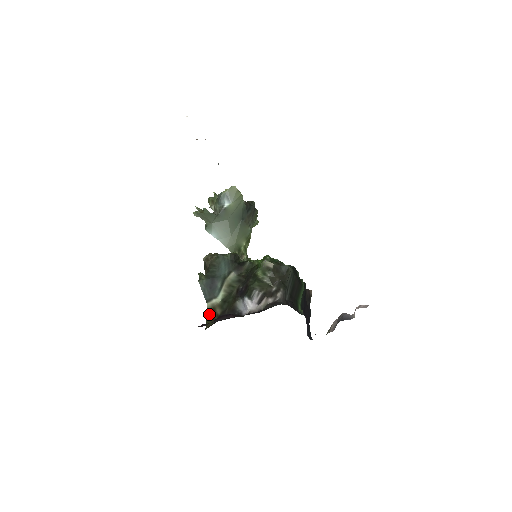
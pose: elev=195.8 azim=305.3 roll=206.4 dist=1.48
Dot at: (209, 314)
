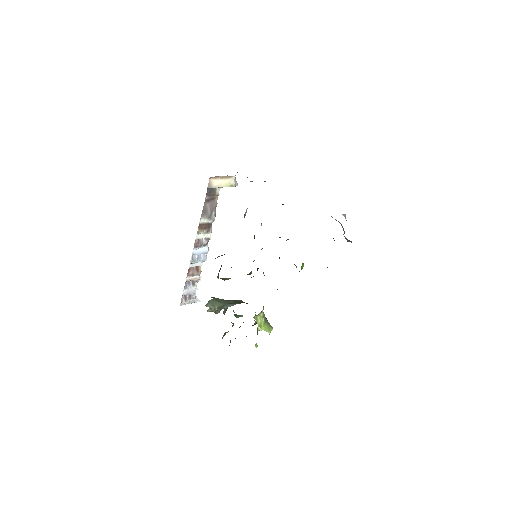
Dot at: occluded
